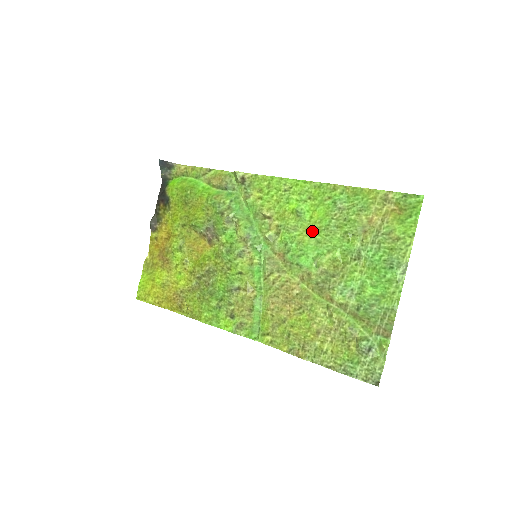
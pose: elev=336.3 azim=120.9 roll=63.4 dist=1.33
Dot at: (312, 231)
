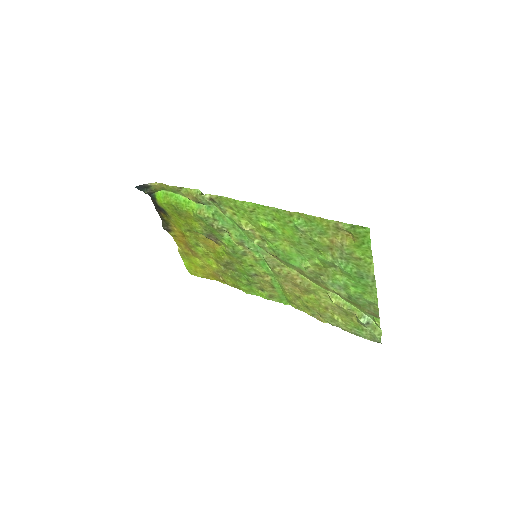
Dot at: (289, 243)
